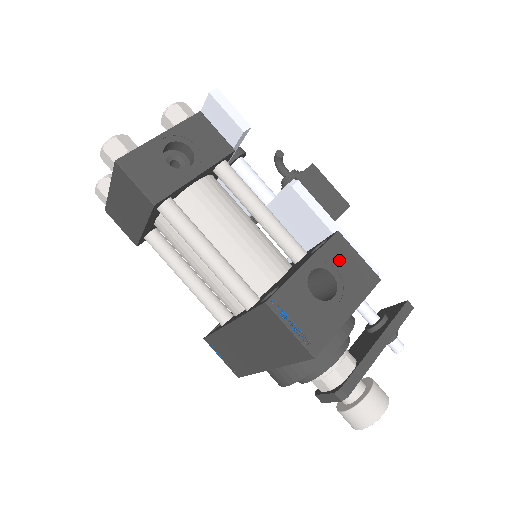
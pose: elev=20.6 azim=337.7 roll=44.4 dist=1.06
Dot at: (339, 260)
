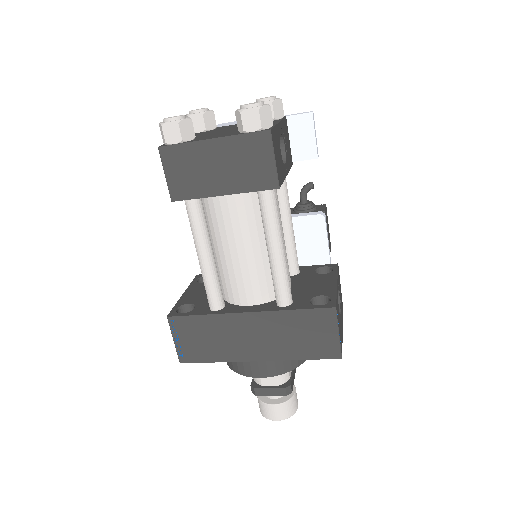
Dot at: occluded
